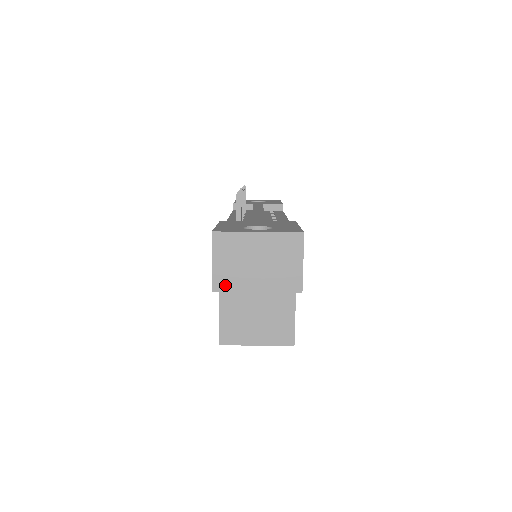
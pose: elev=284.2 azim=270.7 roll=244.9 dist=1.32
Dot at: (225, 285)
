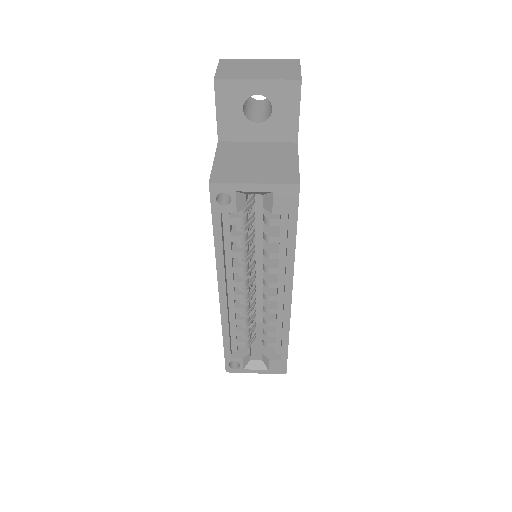
Dot at: (227, 76)
